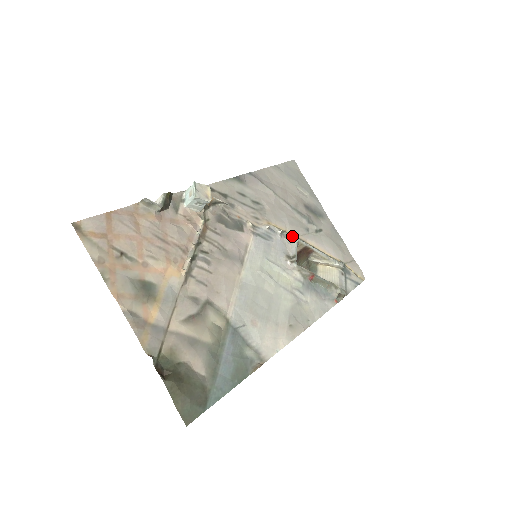
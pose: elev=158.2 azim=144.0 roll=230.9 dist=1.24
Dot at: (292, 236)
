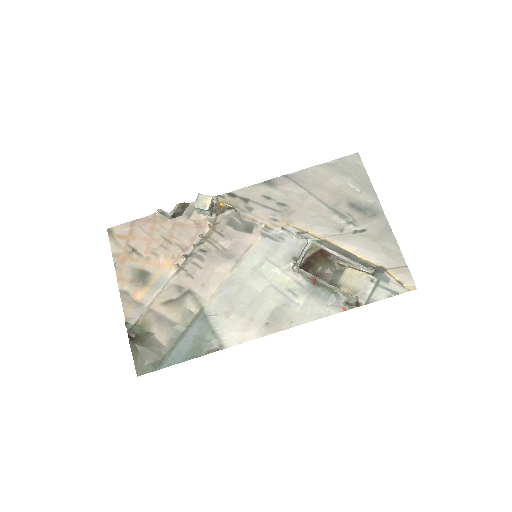
Dot at: (314, 237)
